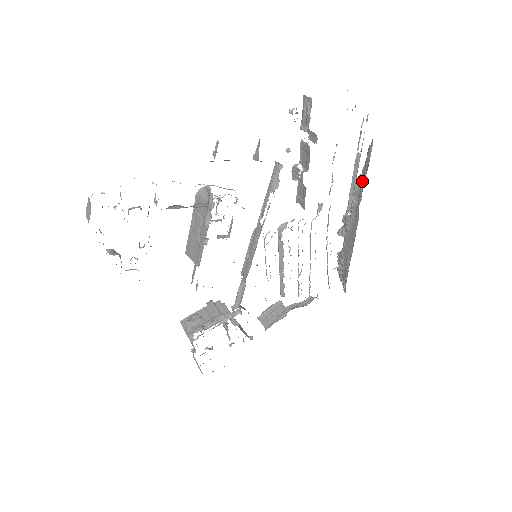
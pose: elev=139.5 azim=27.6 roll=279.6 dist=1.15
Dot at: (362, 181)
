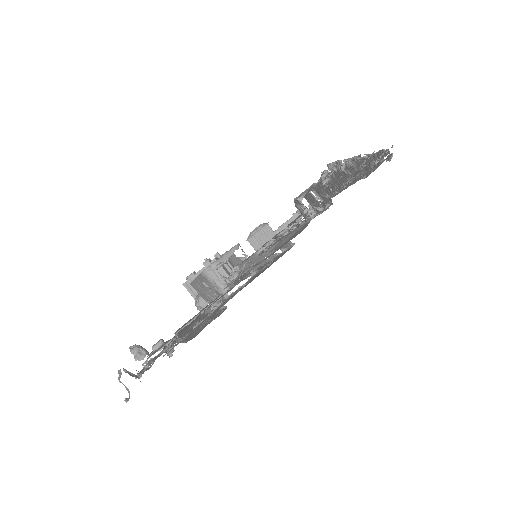
Dot at: (367, 163)
